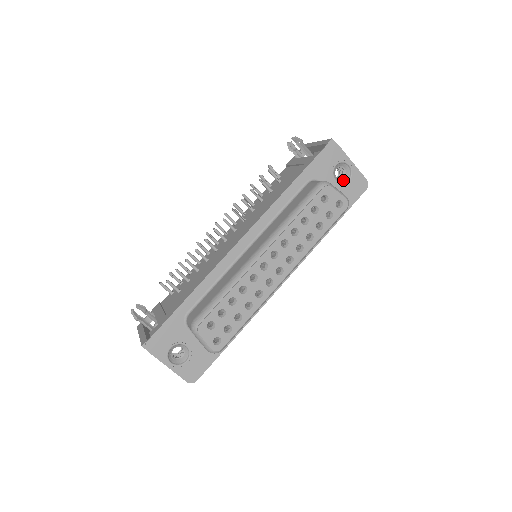
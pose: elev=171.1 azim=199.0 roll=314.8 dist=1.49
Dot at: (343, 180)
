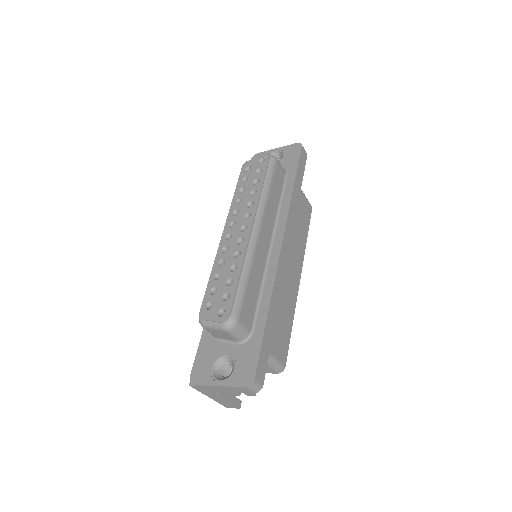
Dot at: (280, 161)
